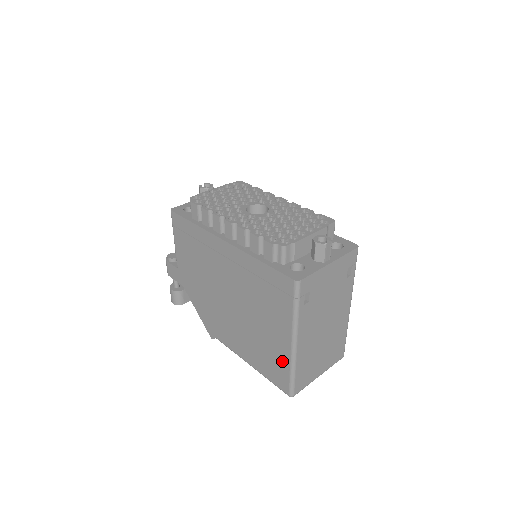
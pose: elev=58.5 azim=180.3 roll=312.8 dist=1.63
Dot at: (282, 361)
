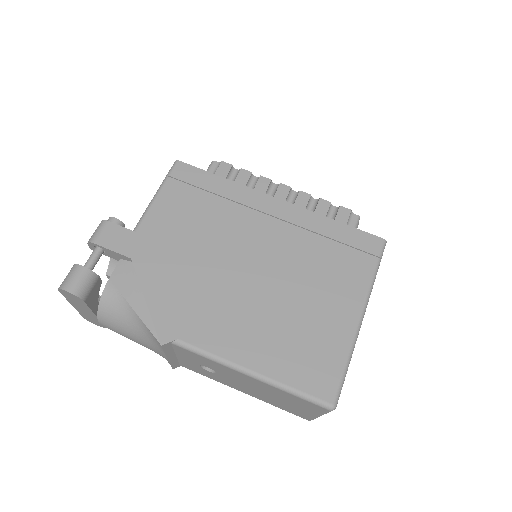
Dot at: (335, 345)
